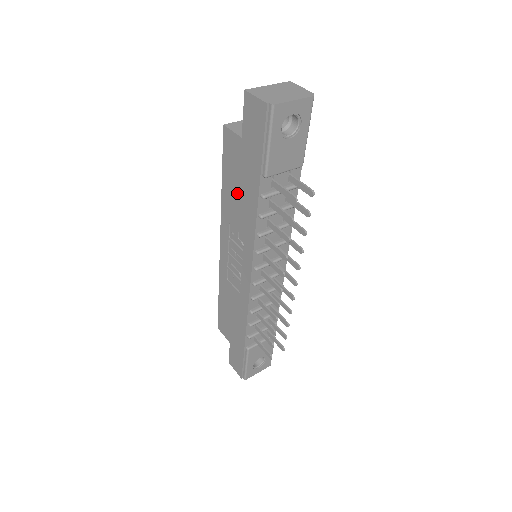
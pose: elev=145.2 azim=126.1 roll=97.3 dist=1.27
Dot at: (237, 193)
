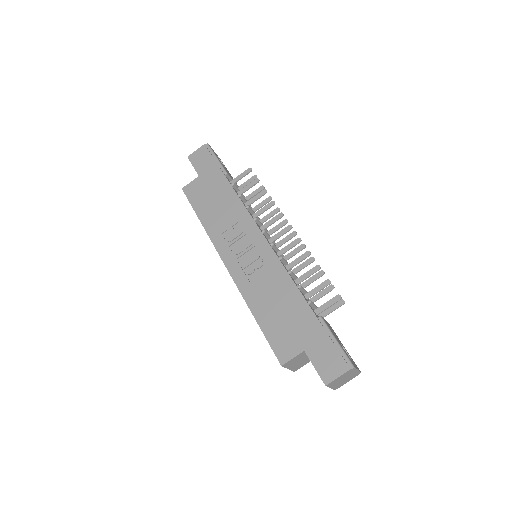
Dot at: (215, 206)
